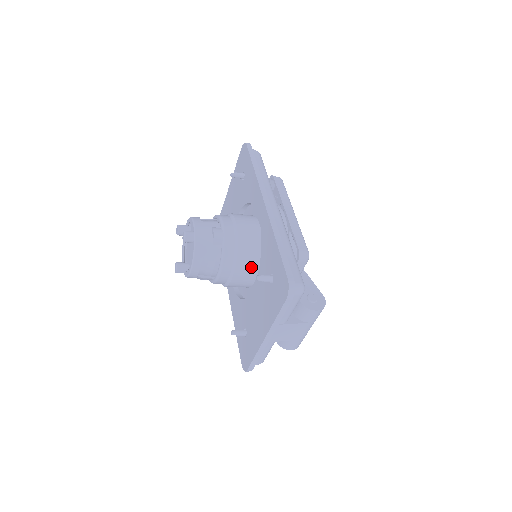
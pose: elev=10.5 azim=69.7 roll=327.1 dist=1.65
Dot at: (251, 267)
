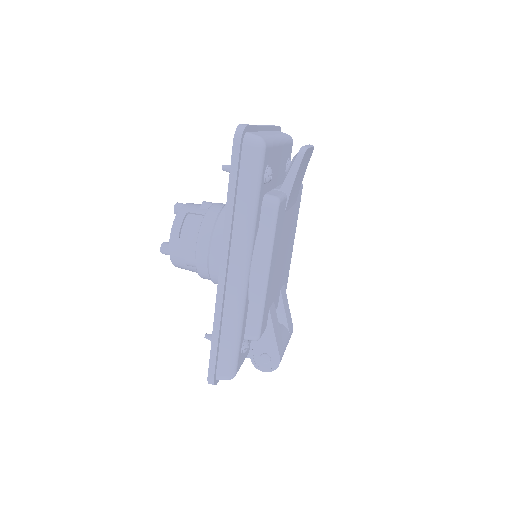
Dot at: occluded
